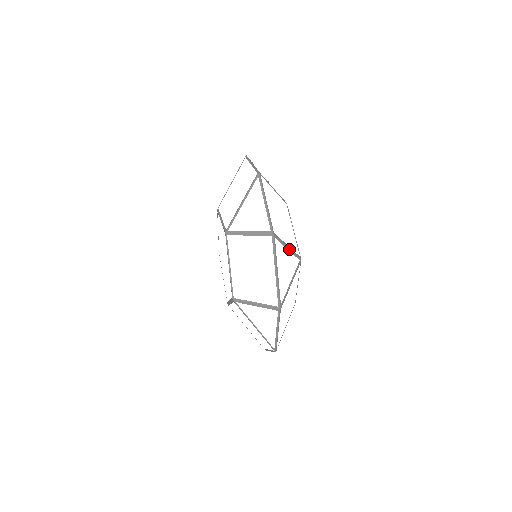
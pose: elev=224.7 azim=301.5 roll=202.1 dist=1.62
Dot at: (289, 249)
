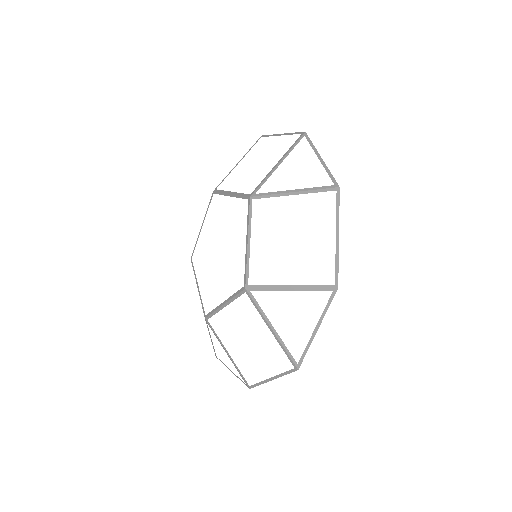
Dot at: occluded
